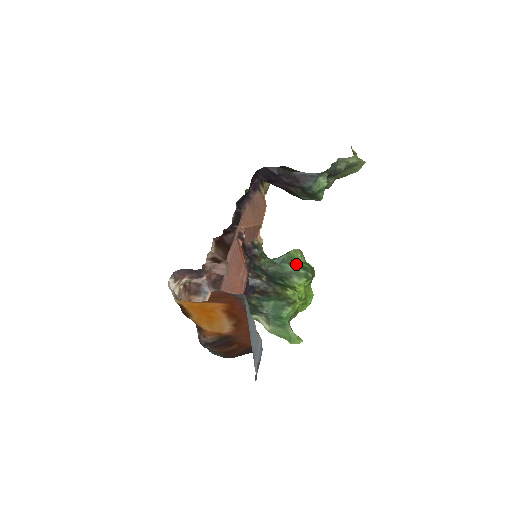
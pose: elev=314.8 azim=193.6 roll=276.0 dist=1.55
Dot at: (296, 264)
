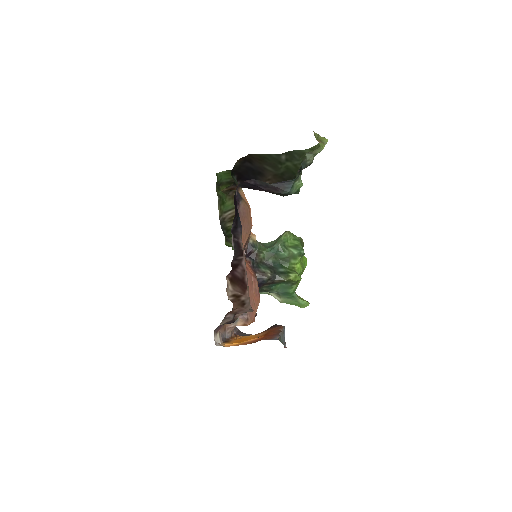
Dot at: (288, 245)
